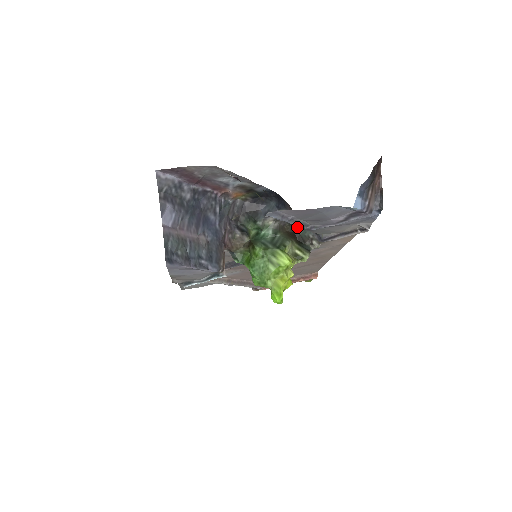
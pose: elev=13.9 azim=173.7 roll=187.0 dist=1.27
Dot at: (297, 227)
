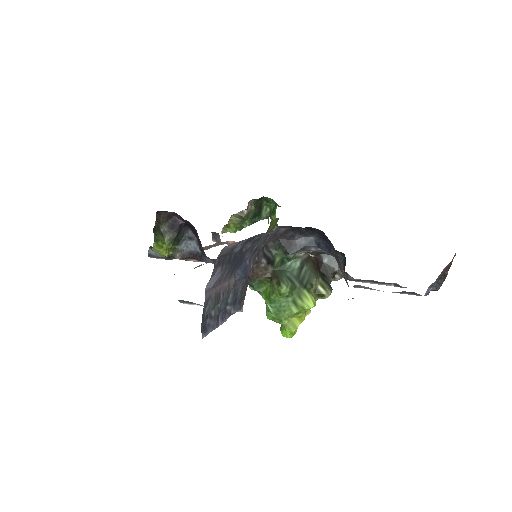
Dot at: (322, 254)
